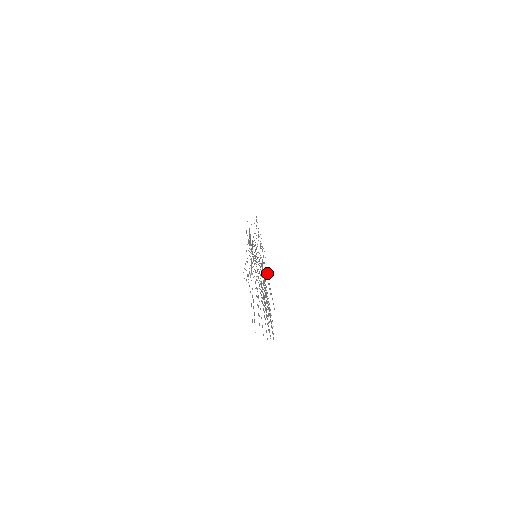
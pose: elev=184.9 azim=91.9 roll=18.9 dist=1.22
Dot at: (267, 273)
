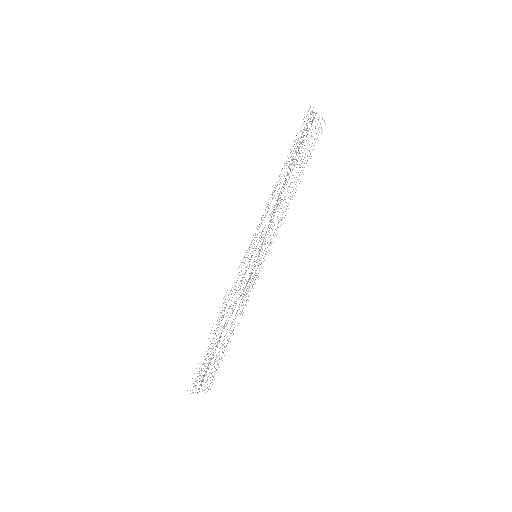
Dot at: occluded
